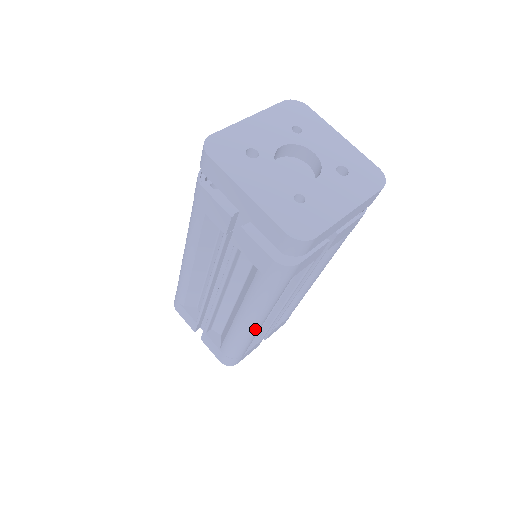
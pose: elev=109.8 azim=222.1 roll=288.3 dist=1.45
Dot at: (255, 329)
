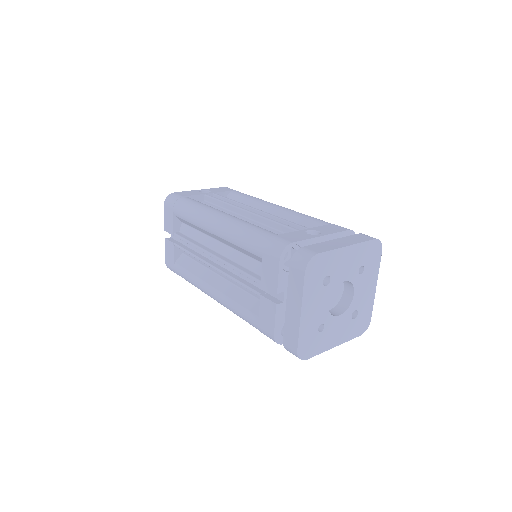
Dot at: occluded
